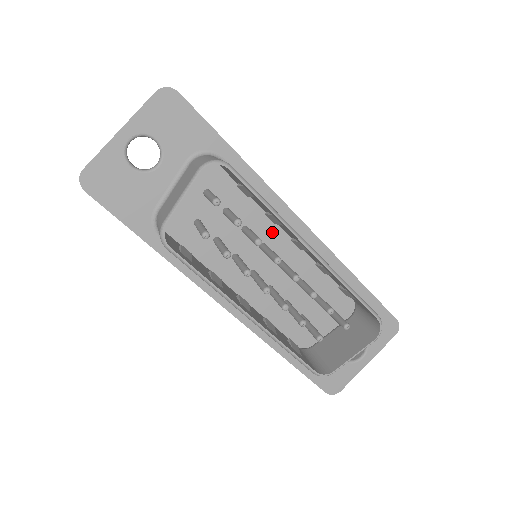
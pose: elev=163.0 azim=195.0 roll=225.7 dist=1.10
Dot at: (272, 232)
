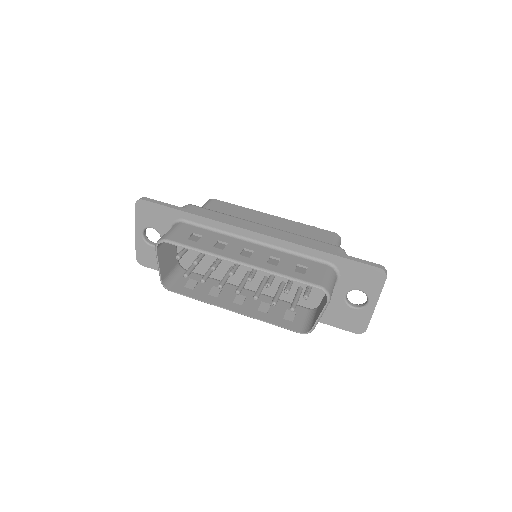
Dot at: occluded
